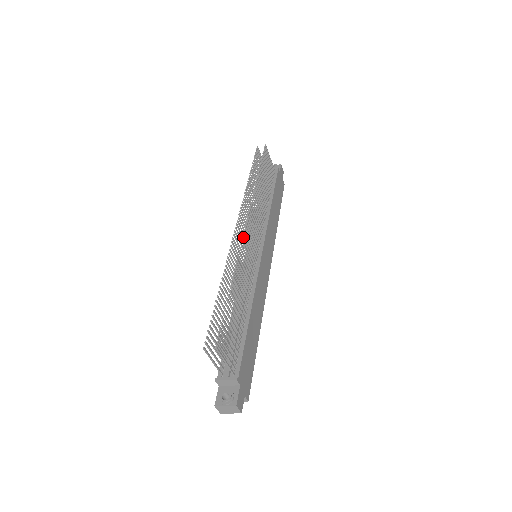
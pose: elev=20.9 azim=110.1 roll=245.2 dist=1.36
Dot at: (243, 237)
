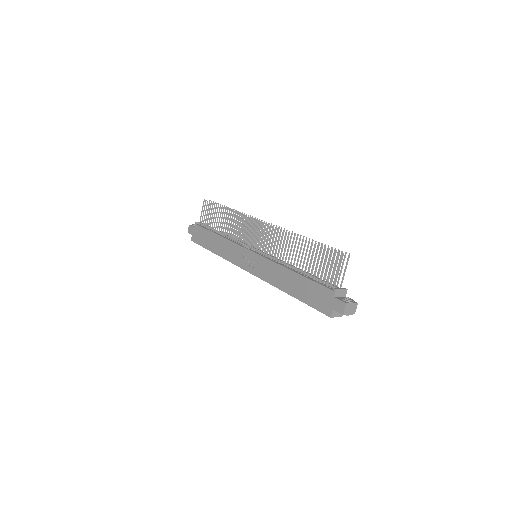
Dot at: occluded
